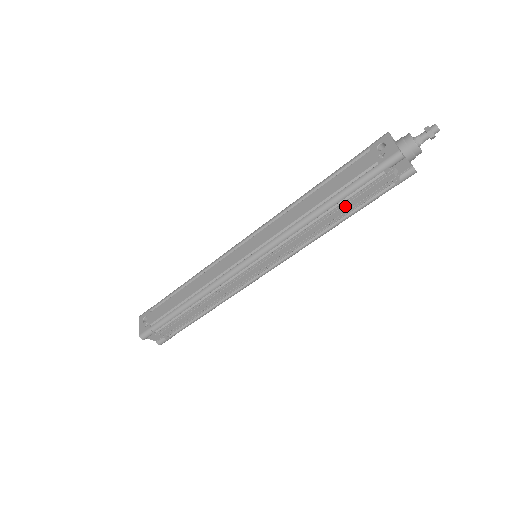
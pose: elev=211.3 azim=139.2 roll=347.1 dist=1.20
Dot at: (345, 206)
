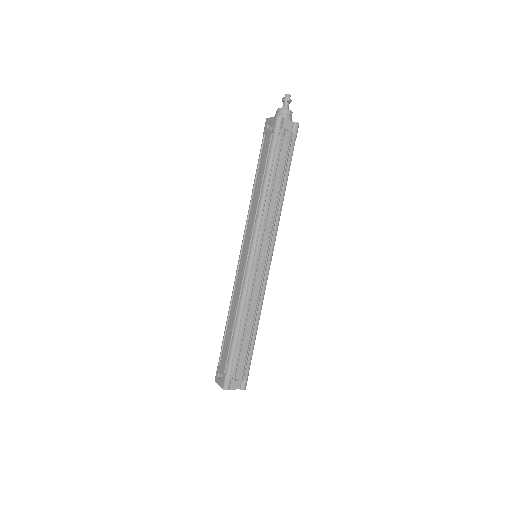
Dot at: (277, 172)
